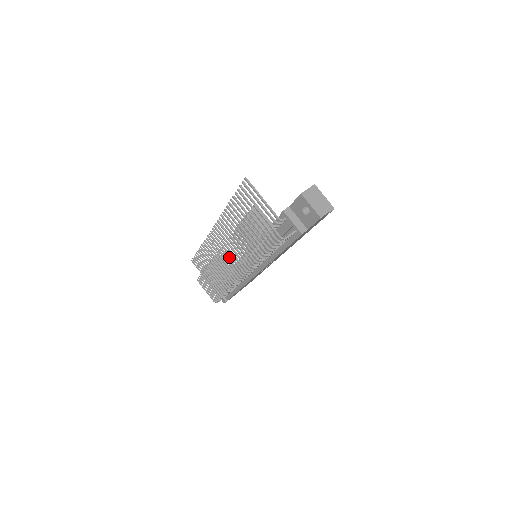
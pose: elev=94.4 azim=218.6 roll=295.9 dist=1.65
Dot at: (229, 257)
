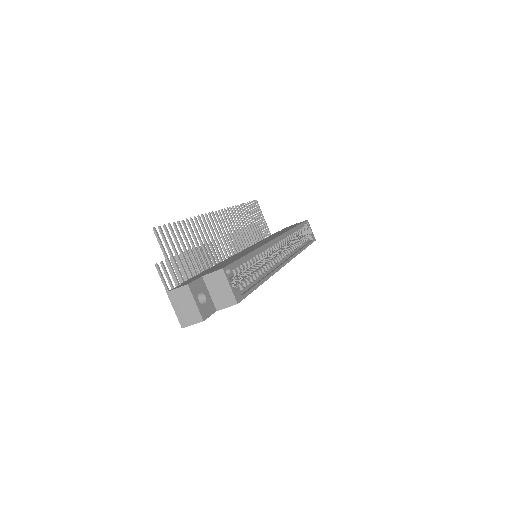
Dot at: (238, 241)
